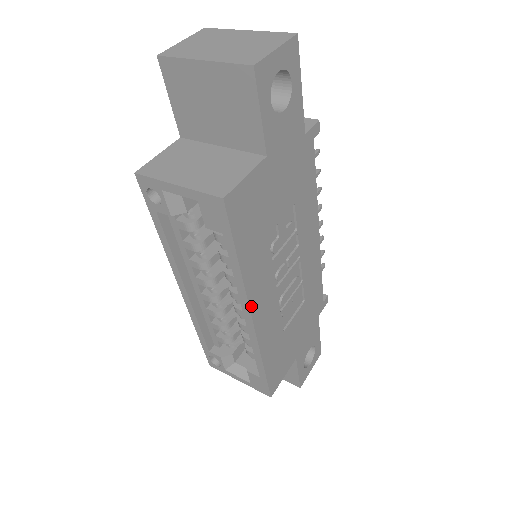
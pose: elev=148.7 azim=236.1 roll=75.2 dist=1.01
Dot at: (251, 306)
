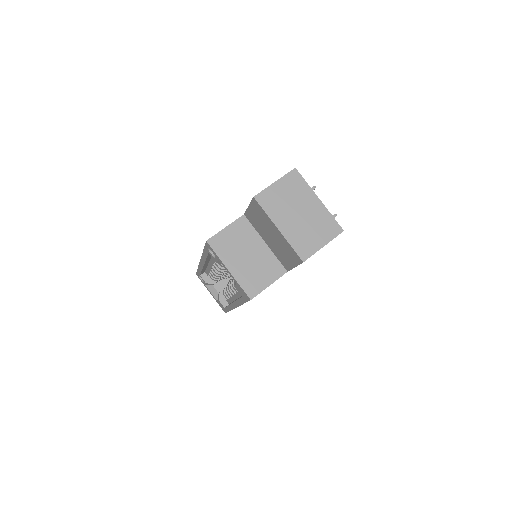
Dot at: occluded
